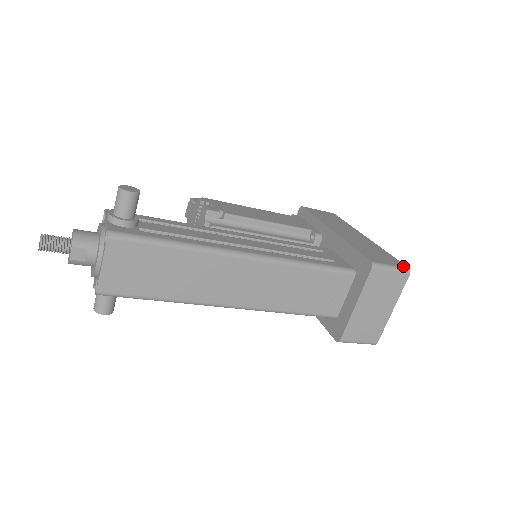
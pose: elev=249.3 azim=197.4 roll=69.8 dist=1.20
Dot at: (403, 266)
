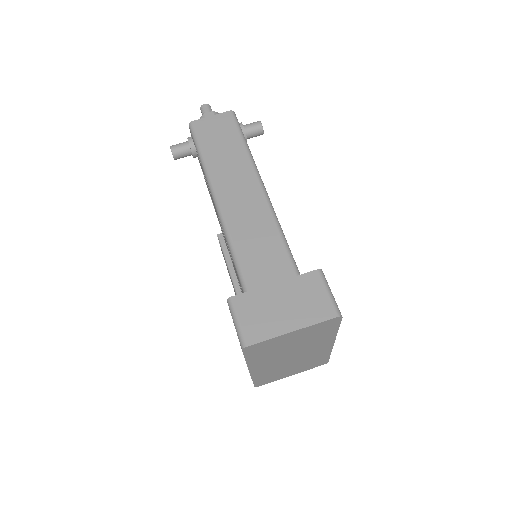
Dot at: occluded
